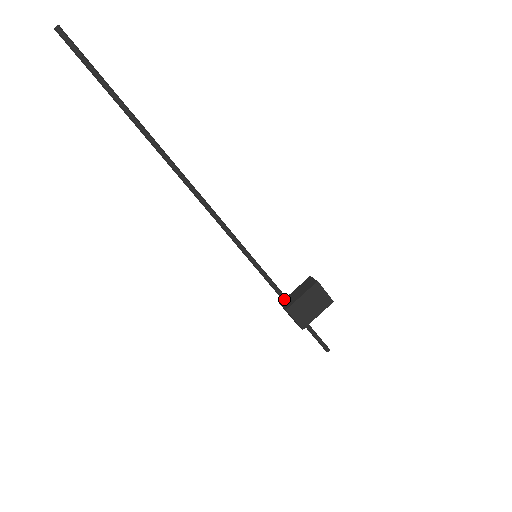
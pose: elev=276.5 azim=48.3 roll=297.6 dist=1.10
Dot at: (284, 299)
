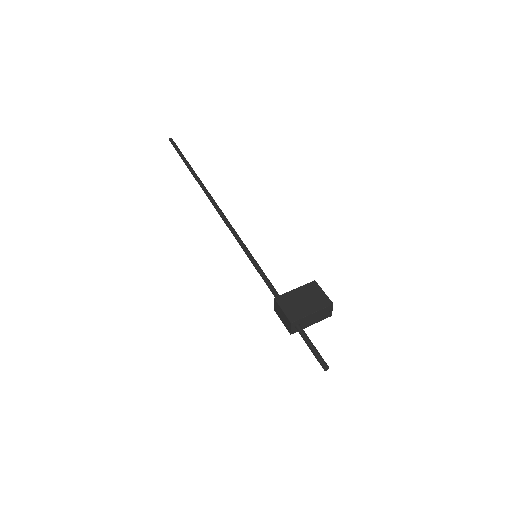
Dot at: (276, 295)
